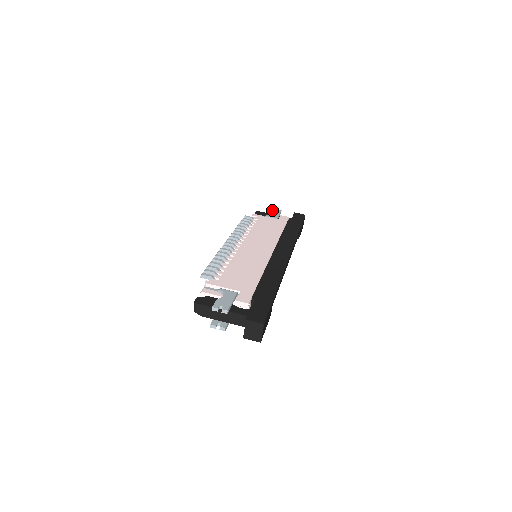
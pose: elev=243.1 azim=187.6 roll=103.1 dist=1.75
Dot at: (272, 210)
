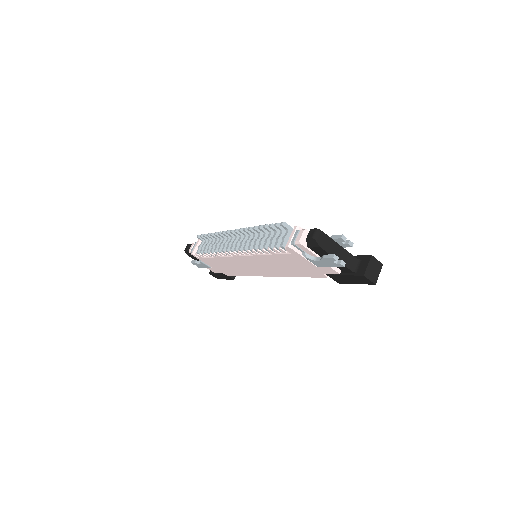
Dot at: occluded
